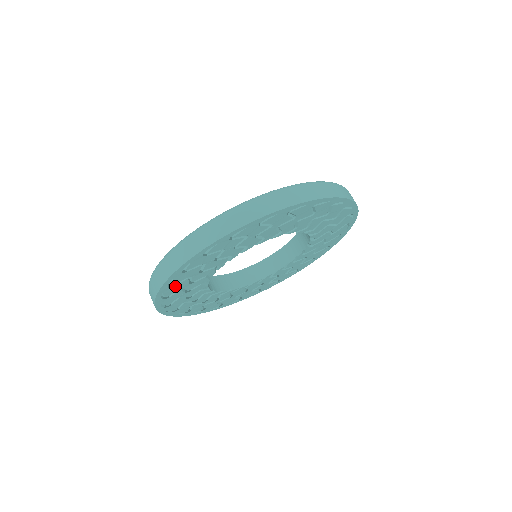
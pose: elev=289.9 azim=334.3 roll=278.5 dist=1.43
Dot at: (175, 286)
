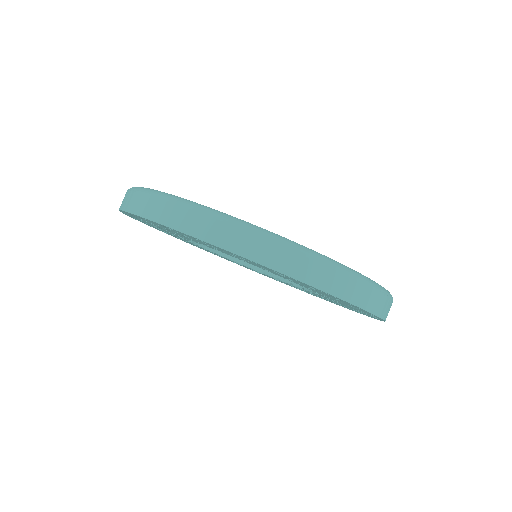
Dot at: (148, 221)
